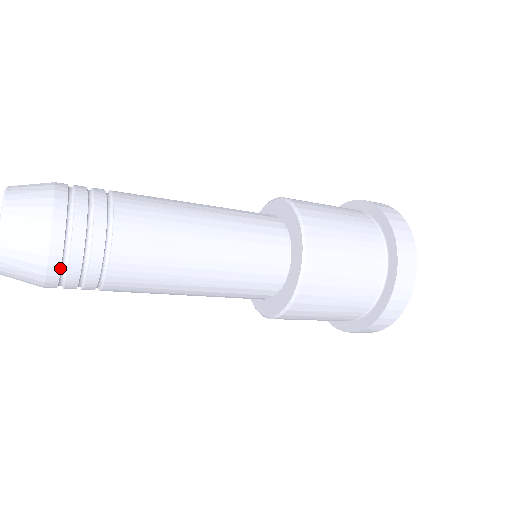
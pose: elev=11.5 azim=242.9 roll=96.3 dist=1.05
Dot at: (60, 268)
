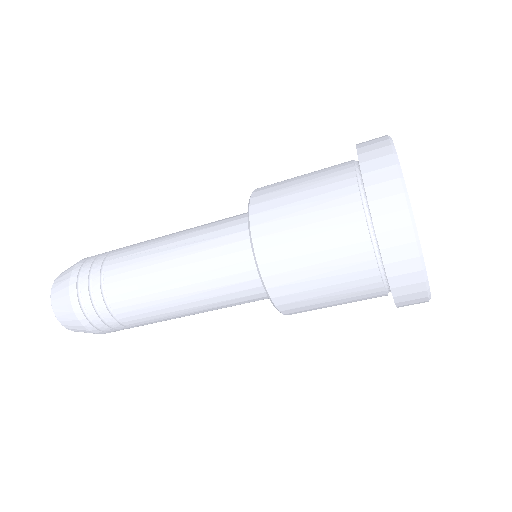
Dot at: (97, 329)
